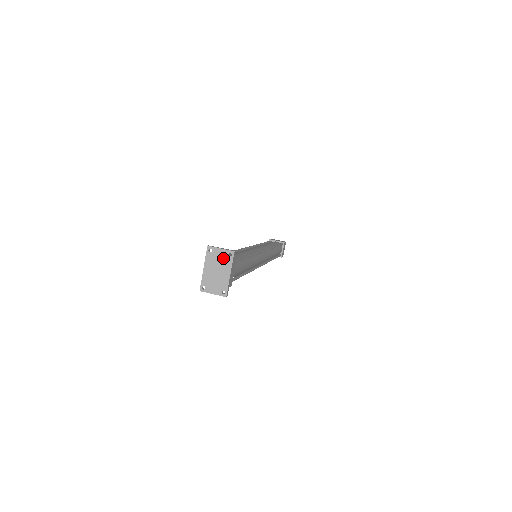
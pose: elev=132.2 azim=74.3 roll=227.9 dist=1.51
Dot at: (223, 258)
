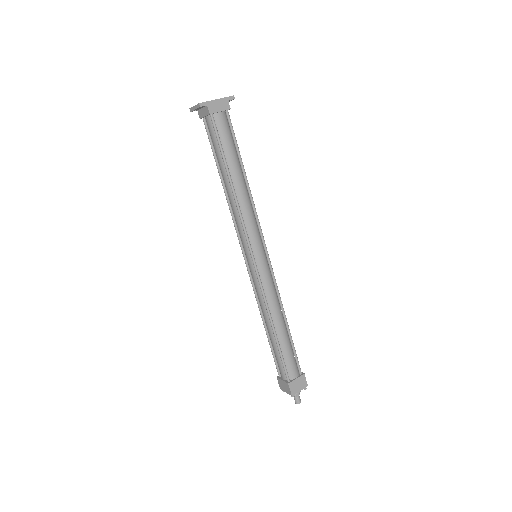
Dot at: occluded
